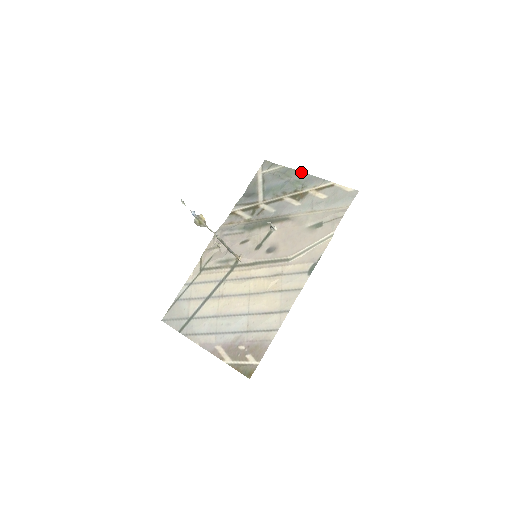
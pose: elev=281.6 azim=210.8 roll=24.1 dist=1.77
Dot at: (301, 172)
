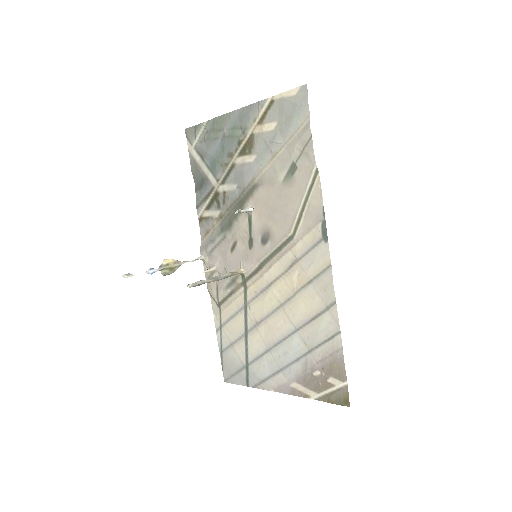
Dot at: (228, 114)
